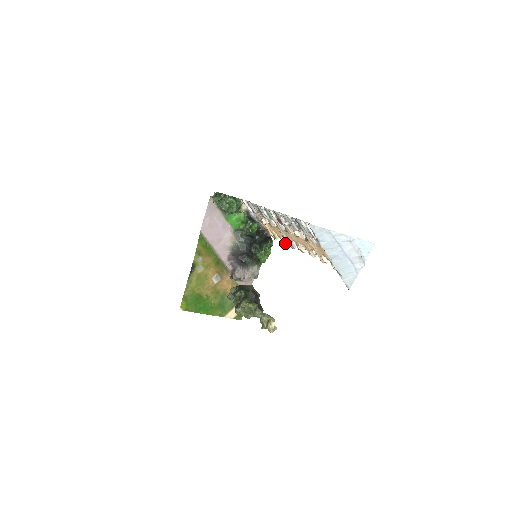
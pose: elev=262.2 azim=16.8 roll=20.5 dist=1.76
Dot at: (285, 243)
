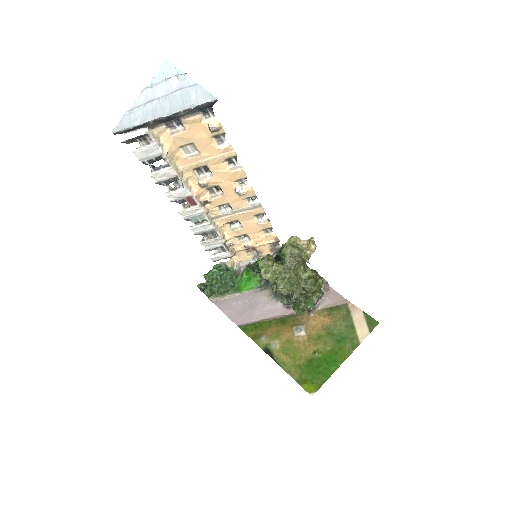
Dot at: (267, 221)
